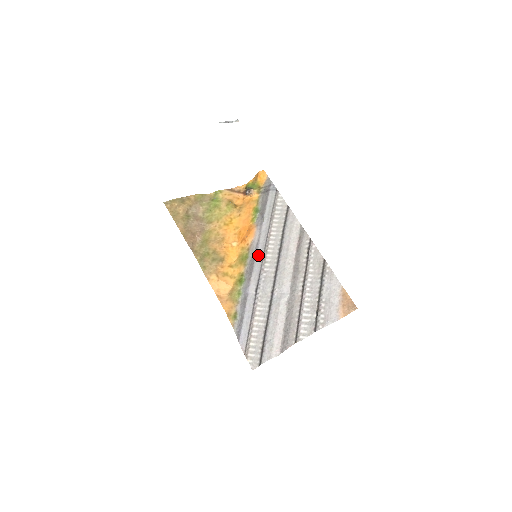
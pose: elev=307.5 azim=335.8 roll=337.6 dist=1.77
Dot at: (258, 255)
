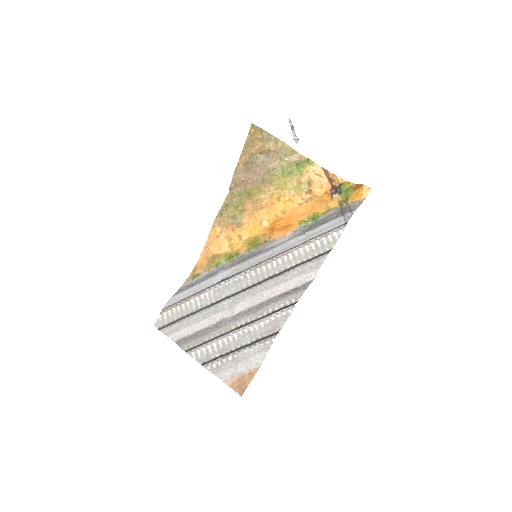
Dot at: (259, 257)
